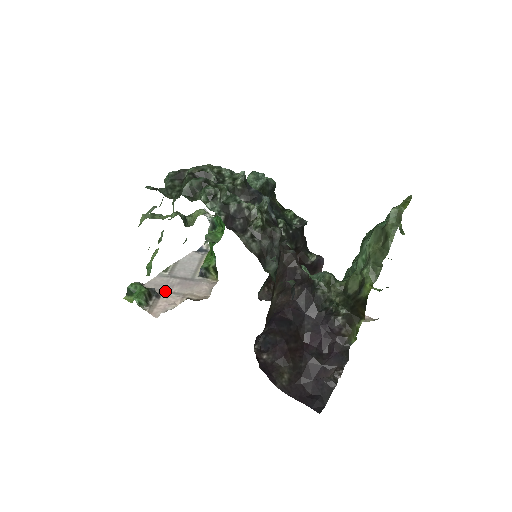
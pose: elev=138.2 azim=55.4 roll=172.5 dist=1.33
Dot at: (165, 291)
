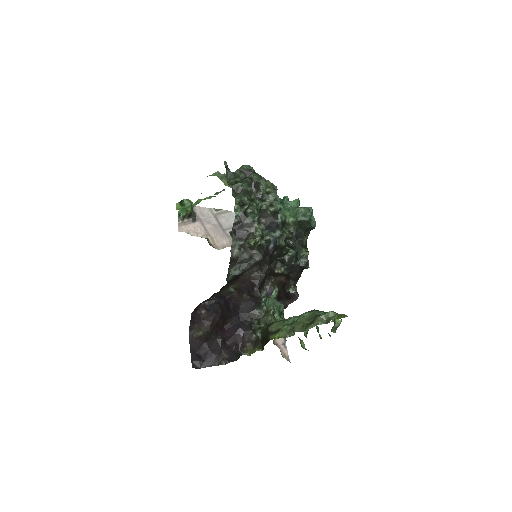
Dot at: (201, 221)
